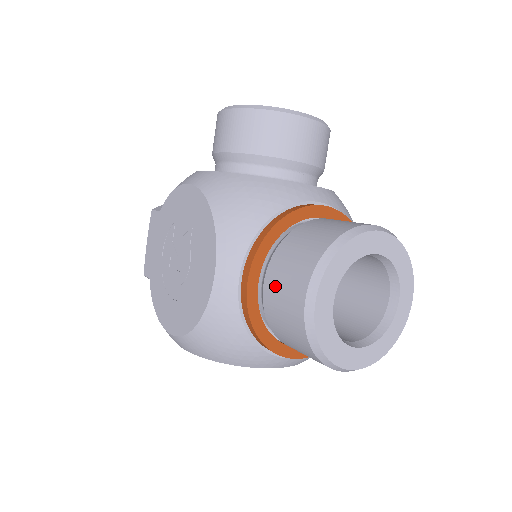
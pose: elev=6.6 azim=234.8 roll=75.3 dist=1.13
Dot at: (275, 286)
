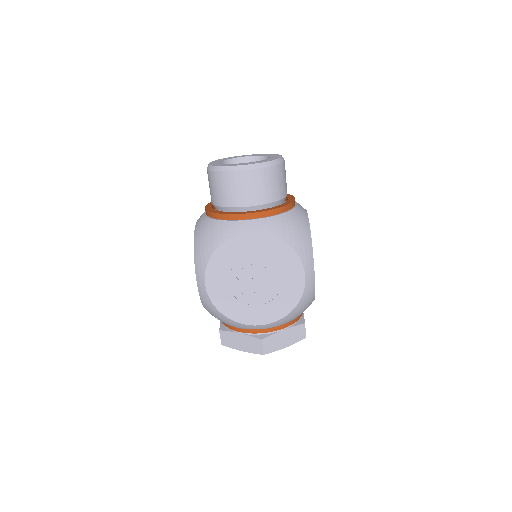
Dot at: occluded
